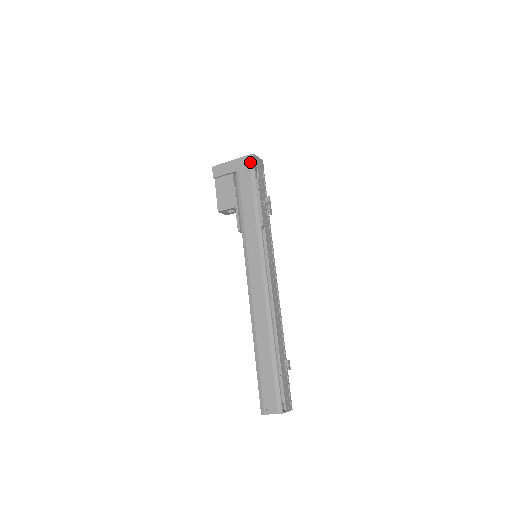
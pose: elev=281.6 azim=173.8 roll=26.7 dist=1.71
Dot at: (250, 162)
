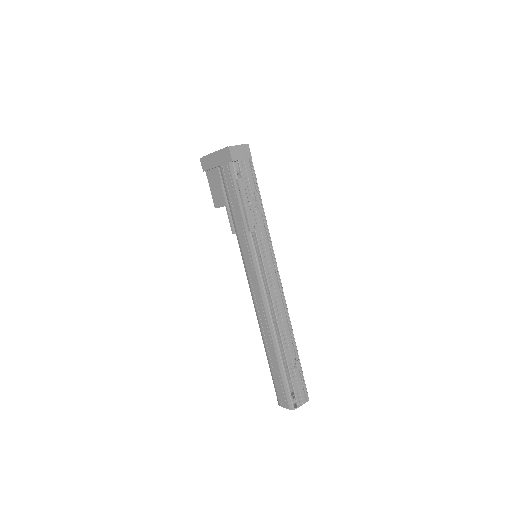
Dot at: (228, 157)
